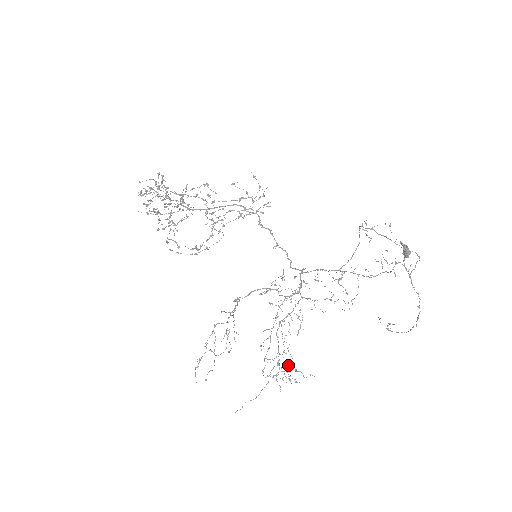
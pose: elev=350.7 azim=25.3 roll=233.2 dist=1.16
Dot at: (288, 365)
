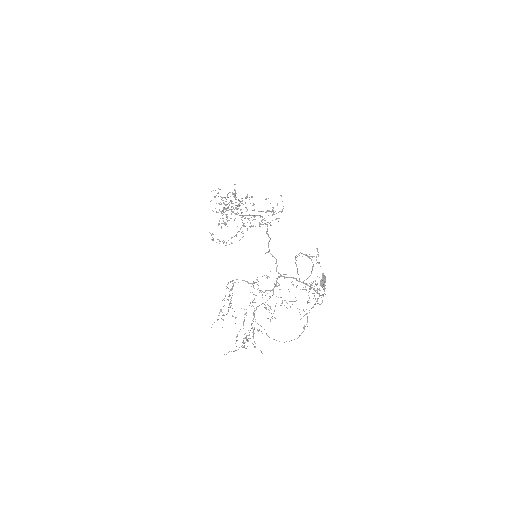
Dot at: (245, 337)
